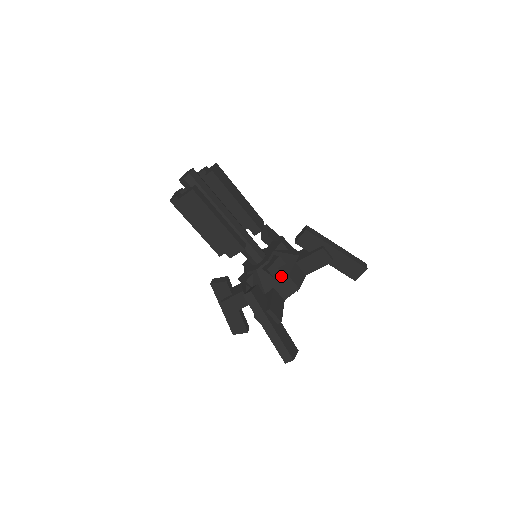
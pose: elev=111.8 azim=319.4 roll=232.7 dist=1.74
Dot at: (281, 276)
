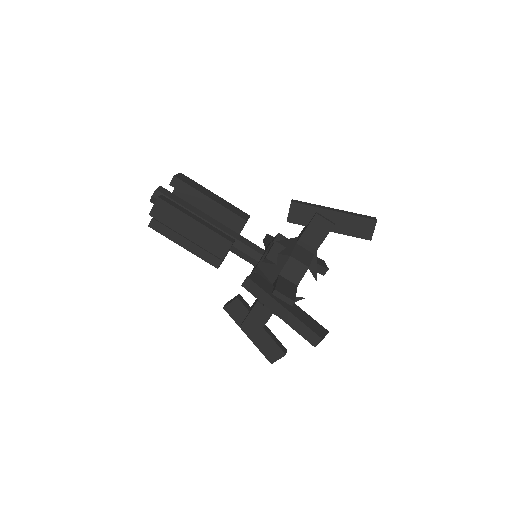
Dot at: (283, 260)
